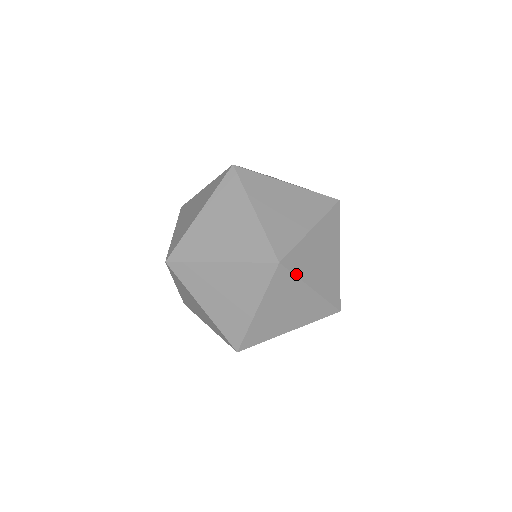
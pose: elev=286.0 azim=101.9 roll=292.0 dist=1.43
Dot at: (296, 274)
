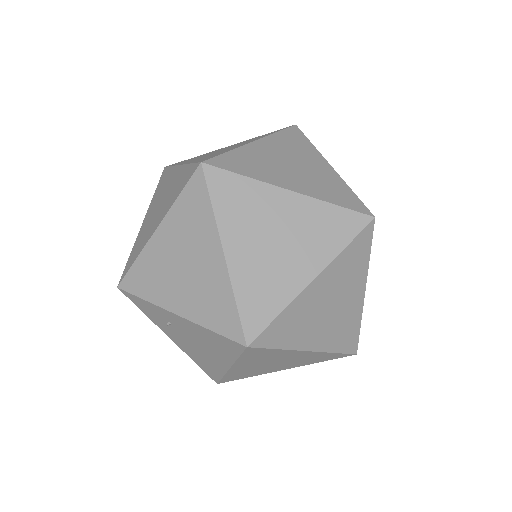
Dot at: occluded
